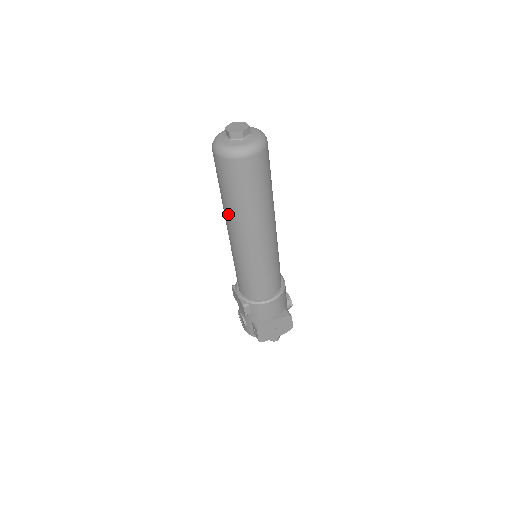
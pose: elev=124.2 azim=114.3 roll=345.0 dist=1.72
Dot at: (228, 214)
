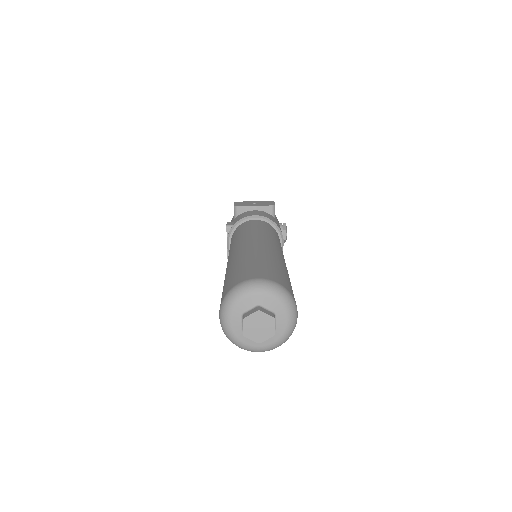
Dot at: occluded
